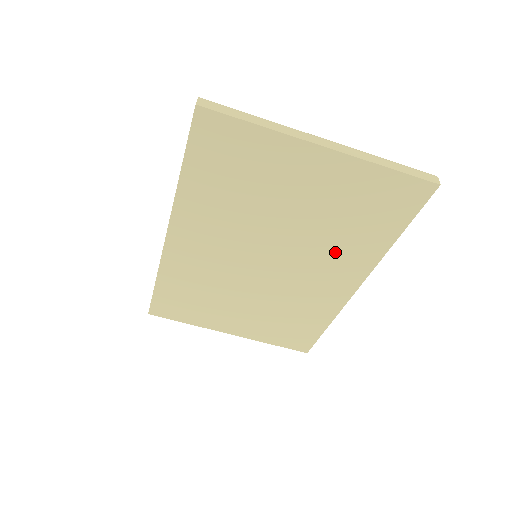
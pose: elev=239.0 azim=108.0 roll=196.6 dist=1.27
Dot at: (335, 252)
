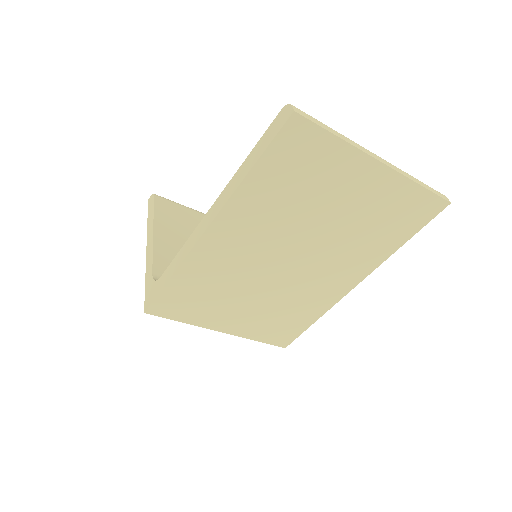
Dot at: (351, 254)
